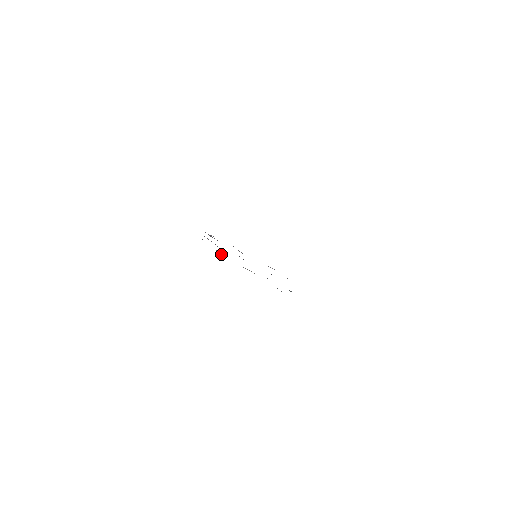
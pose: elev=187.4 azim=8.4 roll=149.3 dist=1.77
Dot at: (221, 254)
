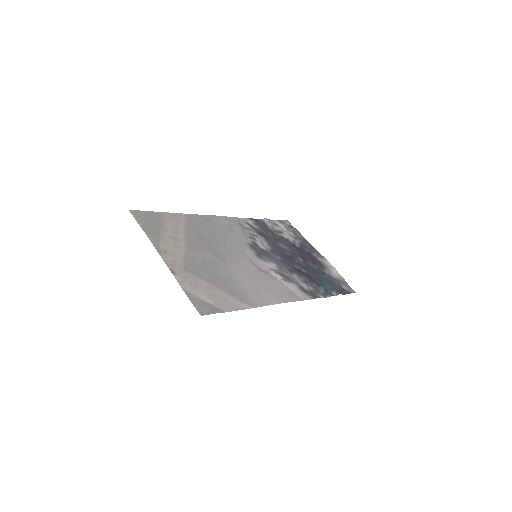
Dot at: (302, 236)
